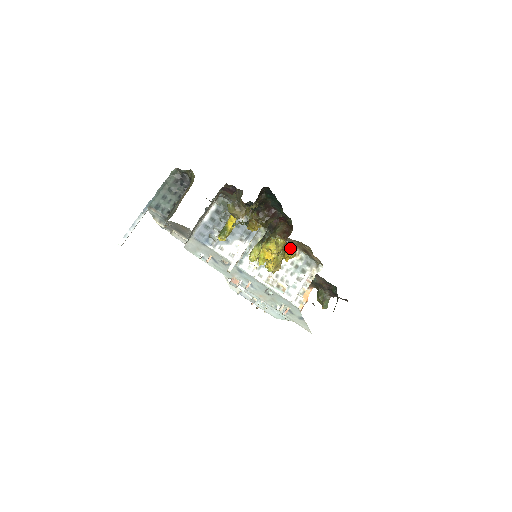
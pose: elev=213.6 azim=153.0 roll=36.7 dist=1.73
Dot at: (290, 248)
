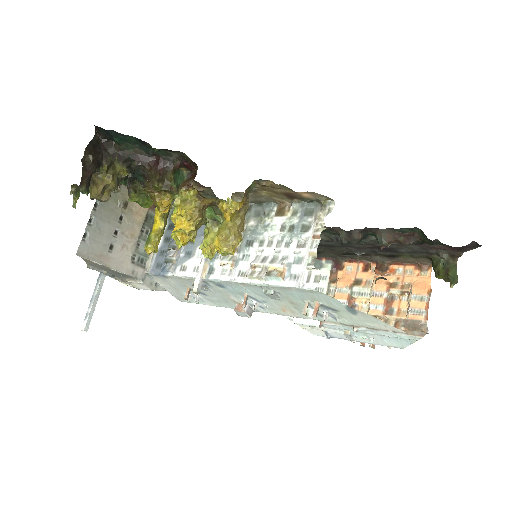
Dot at: (248, 203)
